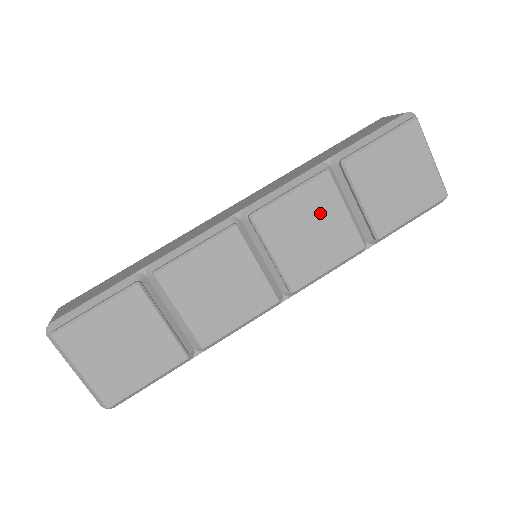
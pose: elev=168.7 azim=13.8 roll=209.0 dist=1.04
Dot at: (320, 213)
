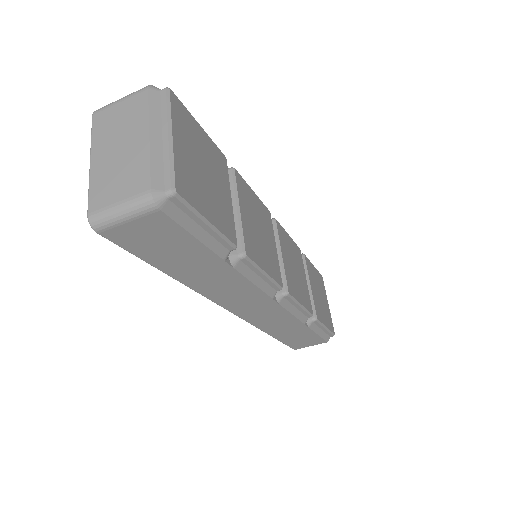
Dot at: (298, 264)
